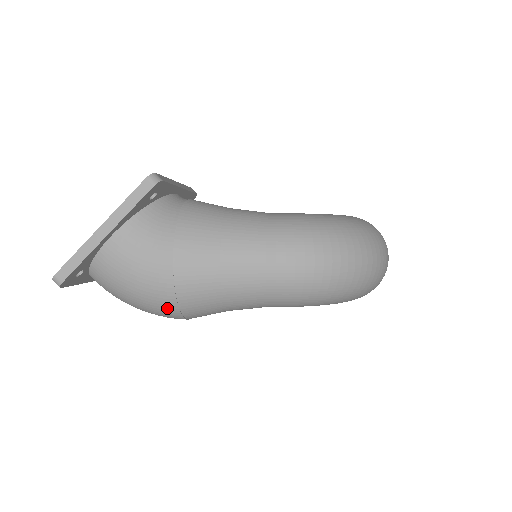
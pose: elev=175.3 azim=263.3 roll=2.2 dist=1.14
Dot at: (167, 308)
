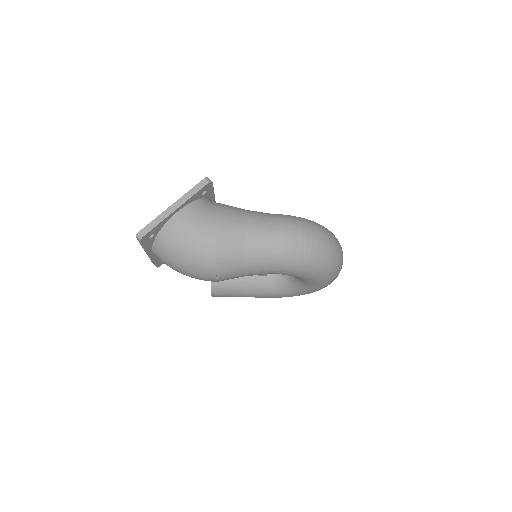
Dot at: (208, 261)
